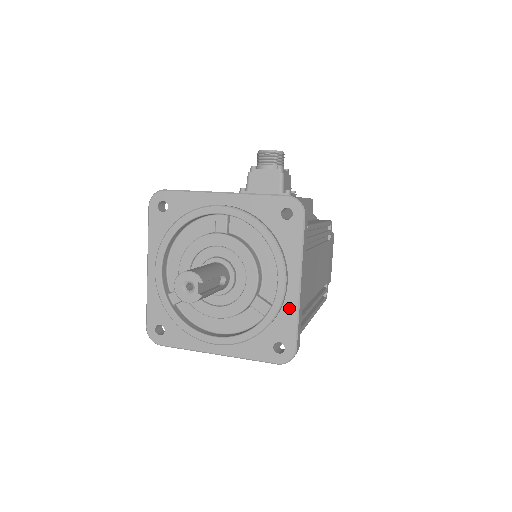
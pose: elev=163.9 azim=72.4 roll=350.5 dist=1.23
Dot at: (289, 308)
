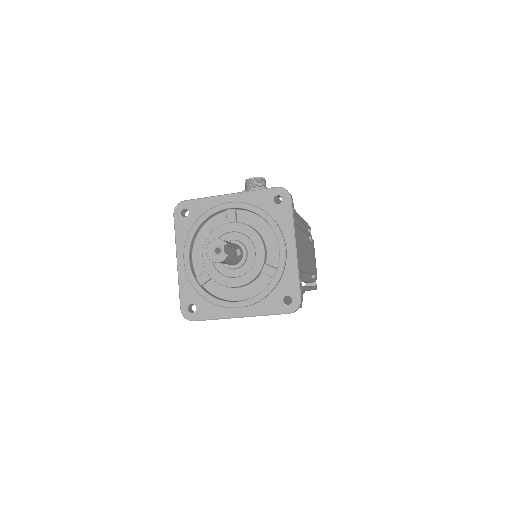
Dot at: (290, 268)
